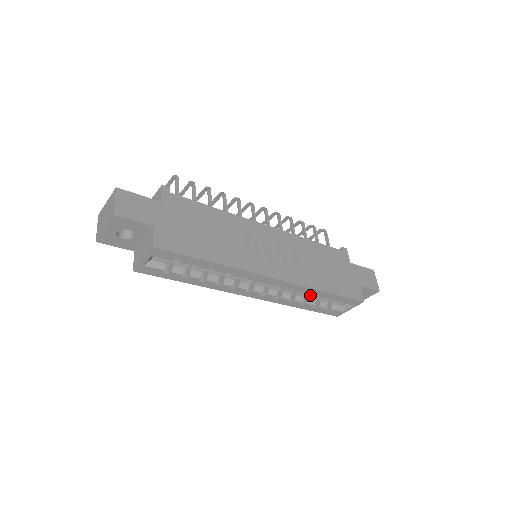
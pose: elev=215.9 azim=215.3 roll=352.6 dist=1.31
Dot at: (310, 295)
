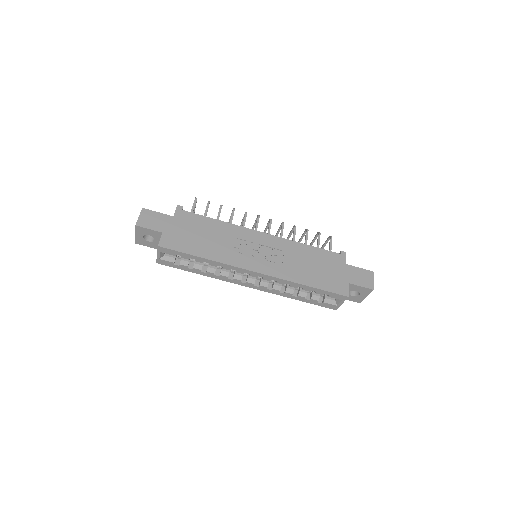
Dot at: occluded
